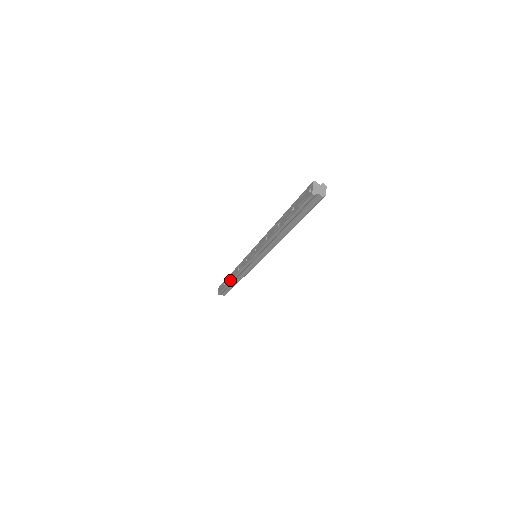
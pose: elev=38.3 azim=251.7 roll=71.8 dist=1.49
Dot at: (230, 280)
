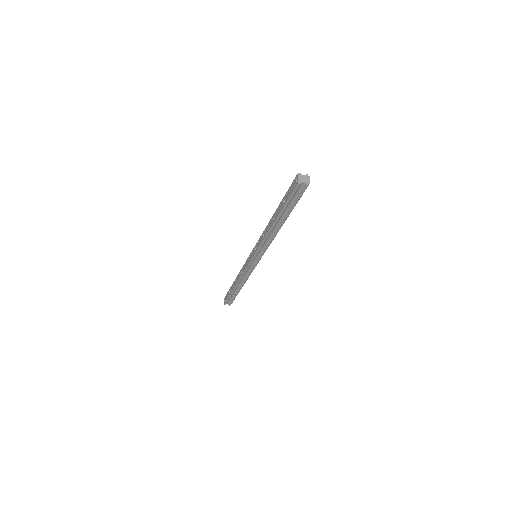
Dot at: (234, 286)
